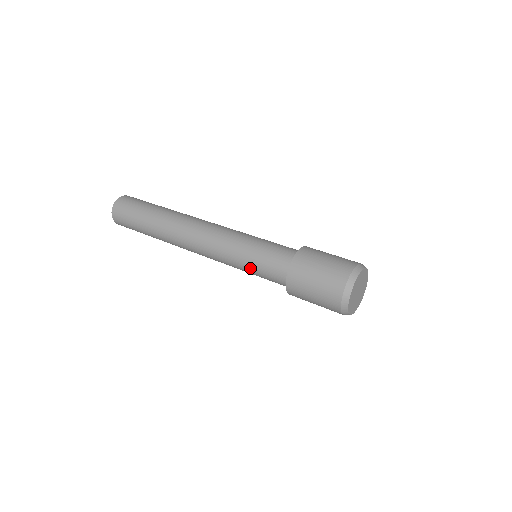
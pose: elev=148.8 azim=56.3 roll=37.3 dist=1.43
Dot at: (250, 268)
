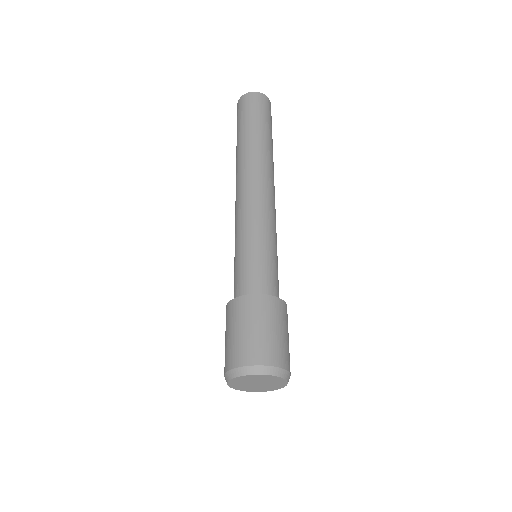
Dot at: occluded
